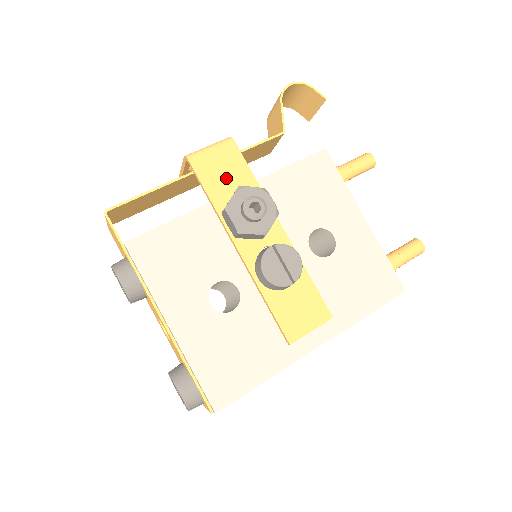
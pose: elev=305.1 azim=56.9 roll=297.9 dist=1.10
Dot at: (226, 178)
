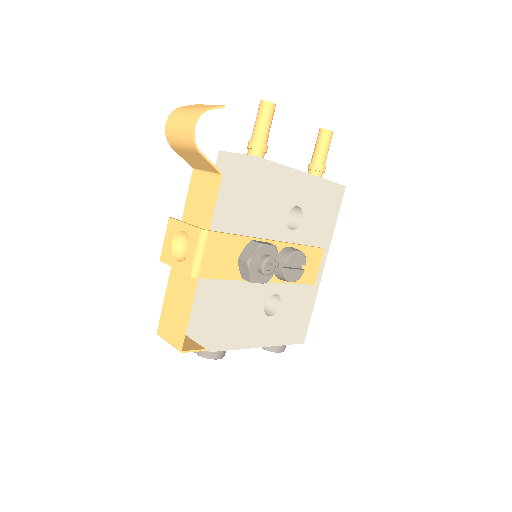
Dot at: (226, 258)
